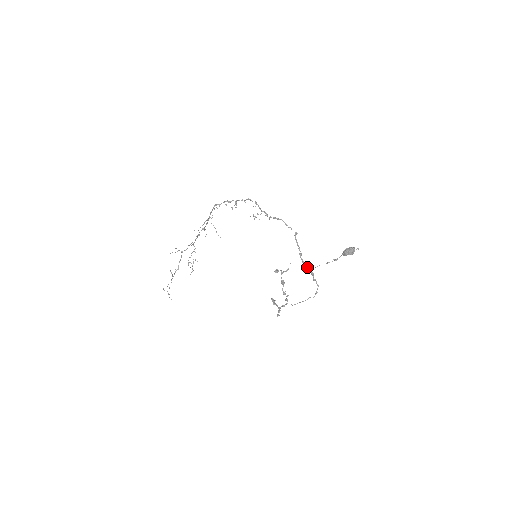
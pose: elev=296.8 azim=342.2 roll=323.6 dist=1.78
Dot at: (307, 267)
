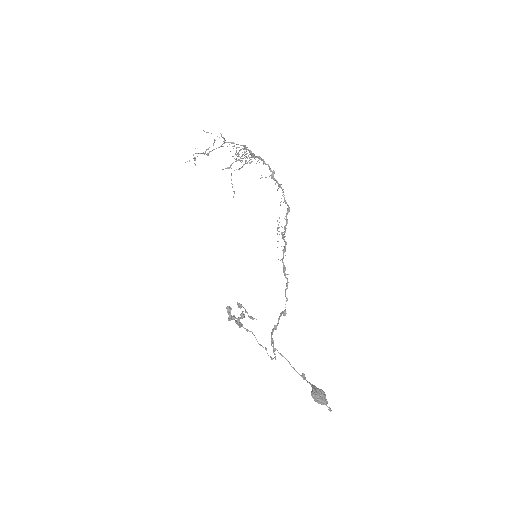
Dot at: (272, 341)
